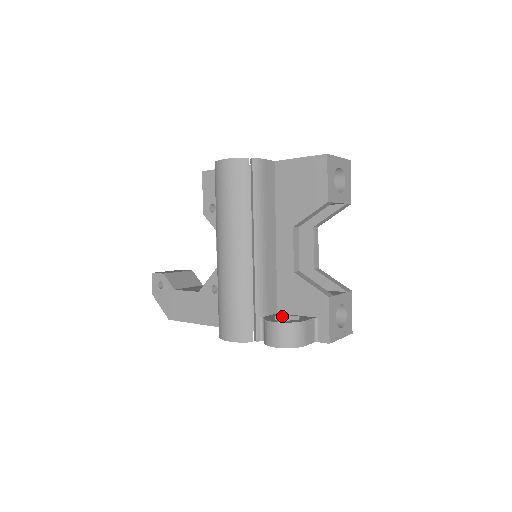
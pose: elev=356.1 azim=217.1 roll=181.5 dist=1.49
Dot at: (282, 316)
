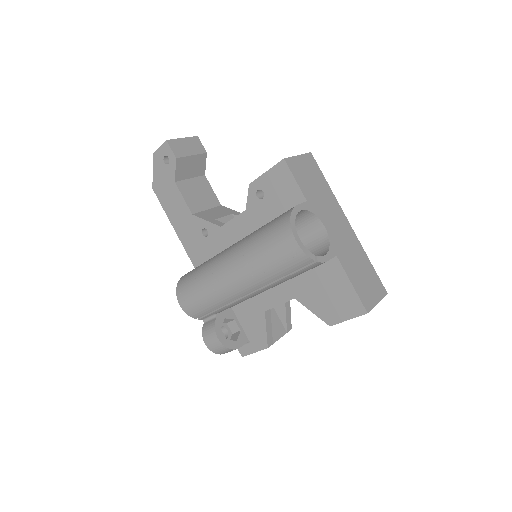
Dot at: (230, 319)
